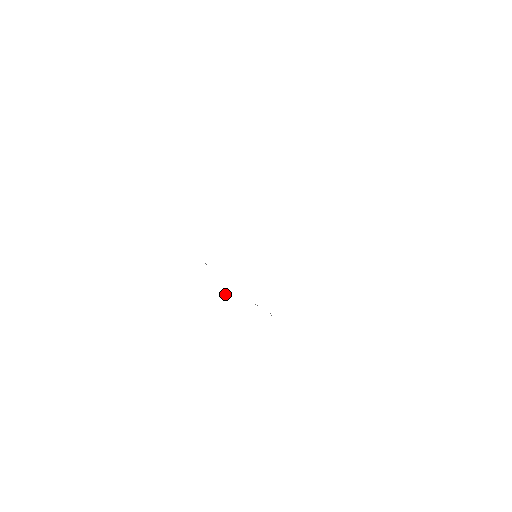
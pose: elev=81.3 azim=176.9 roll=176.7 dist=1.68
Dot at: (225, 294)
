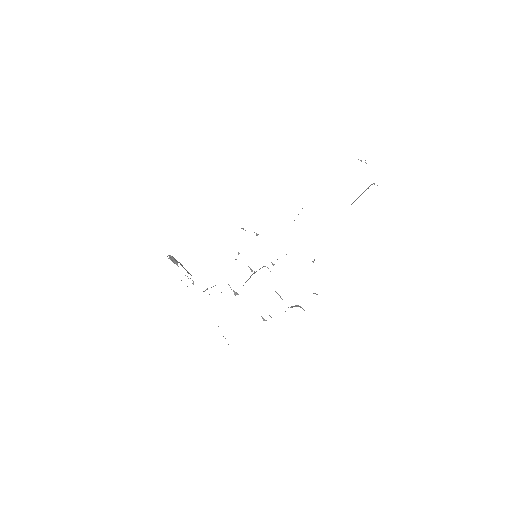
Dot at: (193, 282)
